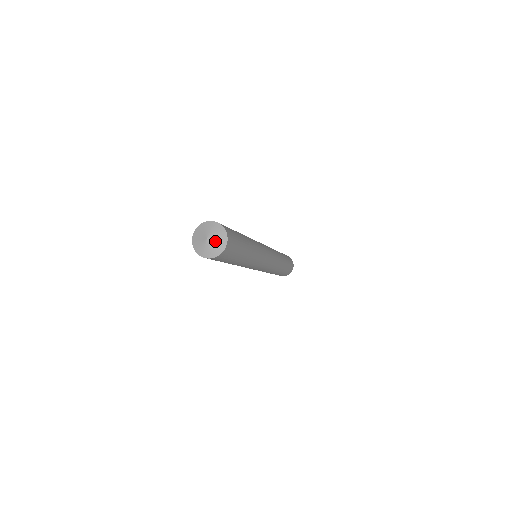
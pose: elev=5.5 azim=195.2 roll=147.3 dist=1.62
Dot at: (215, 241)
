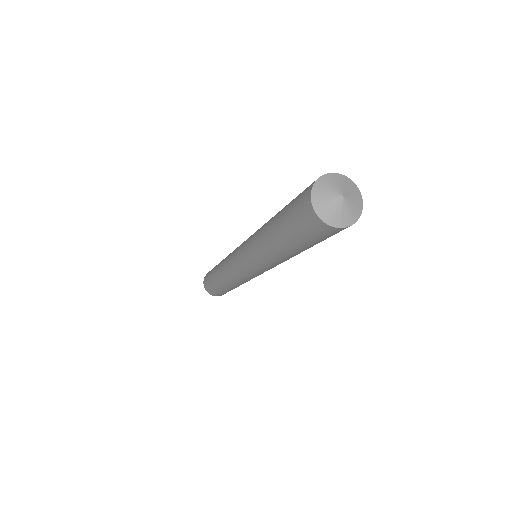
Dot at: (351, 202)
